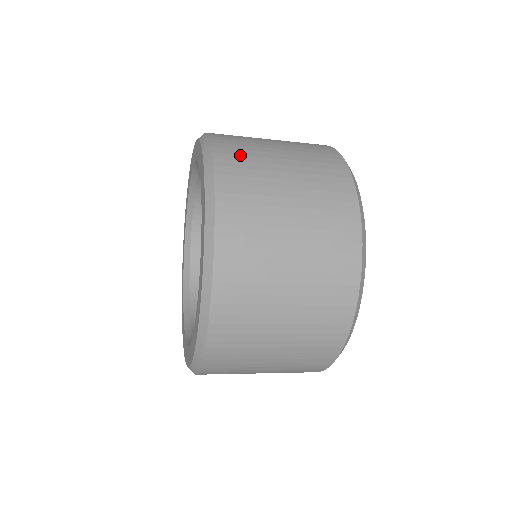
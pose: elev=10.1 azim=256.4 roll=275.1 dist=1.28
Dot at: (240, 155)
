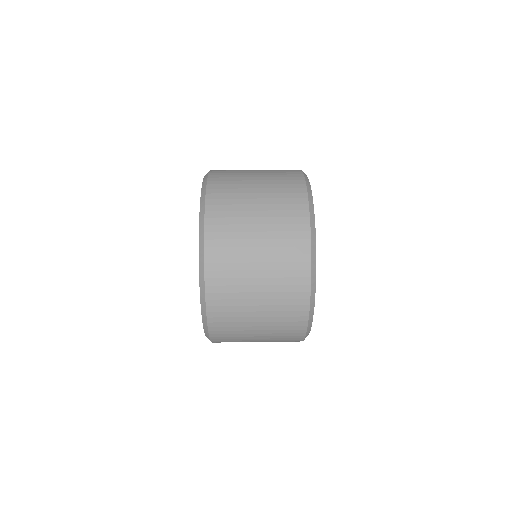
Dot at: (225, 279)
